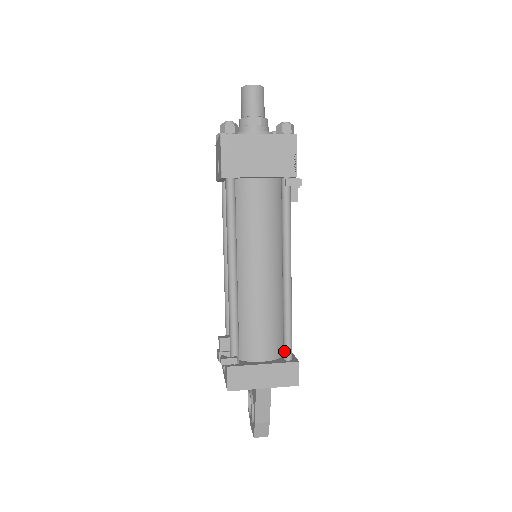
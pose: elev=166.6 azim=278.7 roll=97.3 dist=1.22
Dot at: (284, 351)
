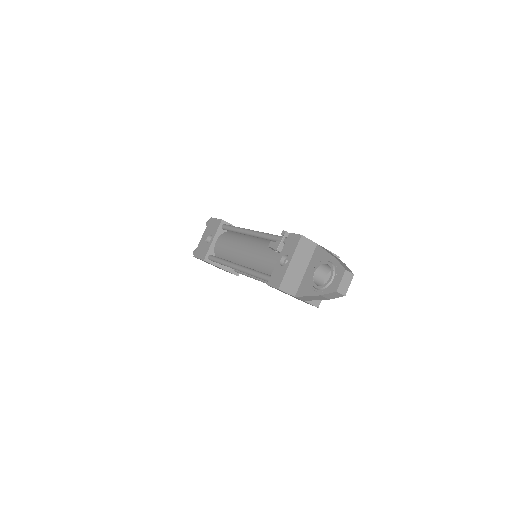
Dot at: occluded
